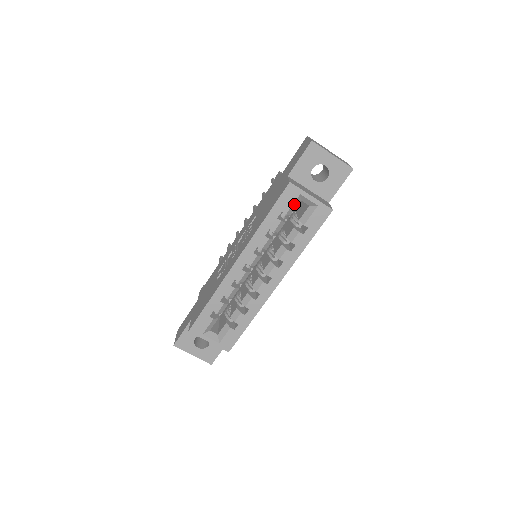
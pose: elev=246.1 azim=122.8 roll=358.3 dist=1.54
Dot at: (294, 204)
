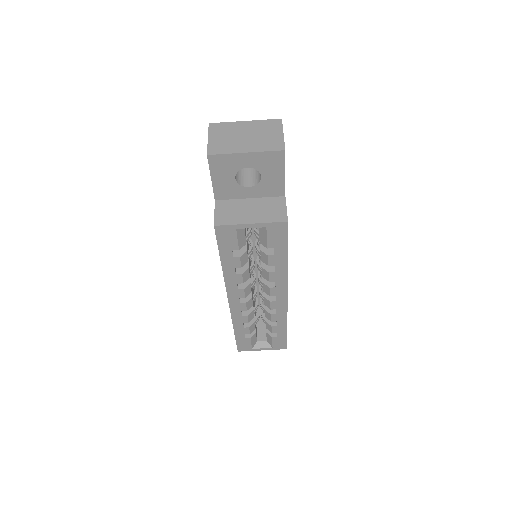
Dot at: (239, 238)
